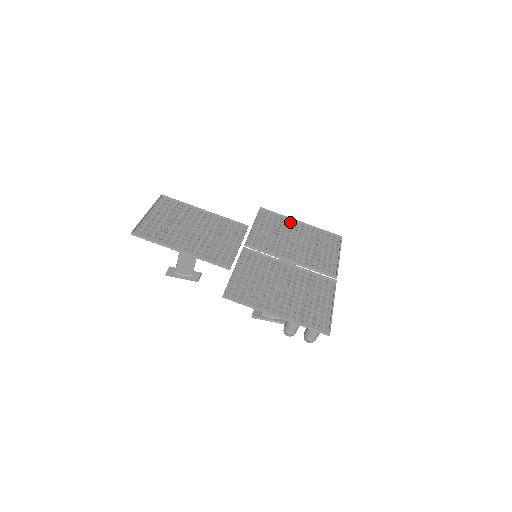
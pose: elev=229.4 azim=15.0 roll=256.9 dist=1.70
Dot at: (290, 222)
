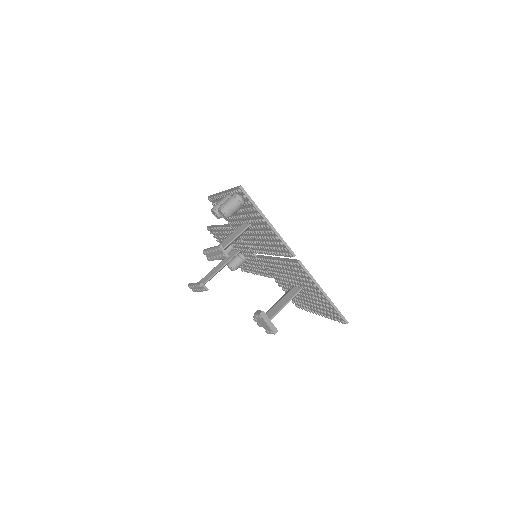
Dot at: occluded
